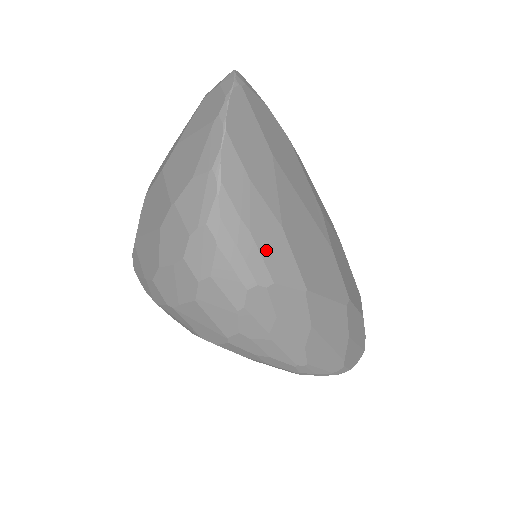
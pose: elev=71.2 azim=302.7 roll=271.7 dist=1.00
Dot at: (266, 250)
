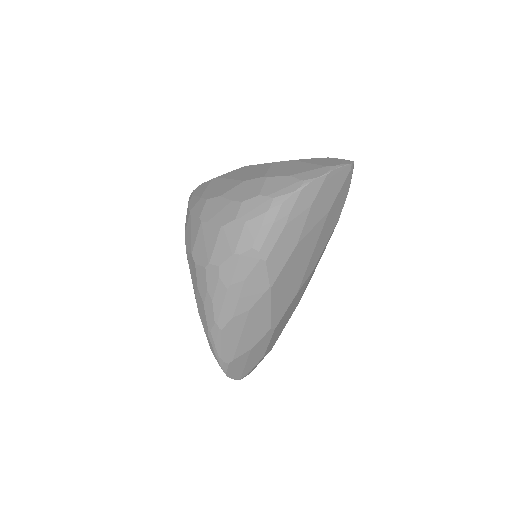
Dot at: (281, 242)
